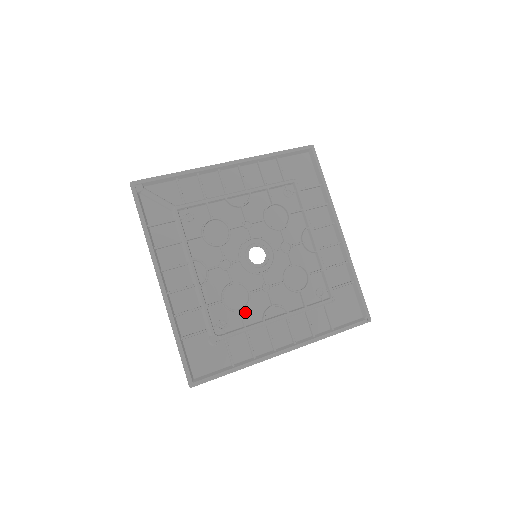
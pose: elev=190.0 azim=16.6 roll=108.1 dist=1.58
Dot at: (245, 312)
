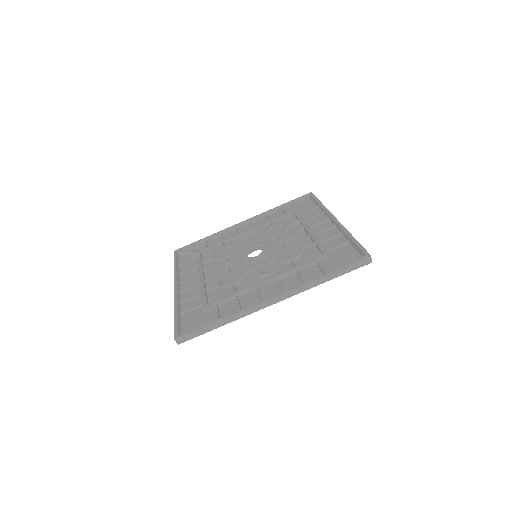
Dot at: (238, 286)
